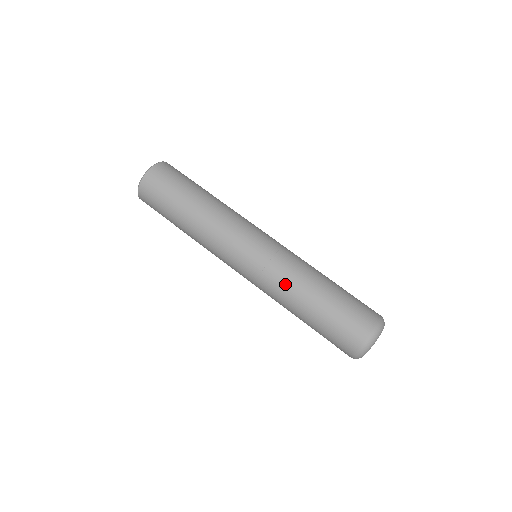
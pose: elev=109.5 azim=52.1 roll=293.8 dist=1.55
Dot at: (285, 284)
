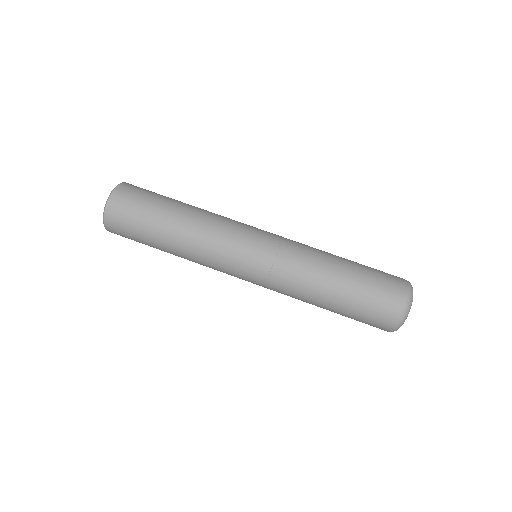
Dot at: (307, 255)
